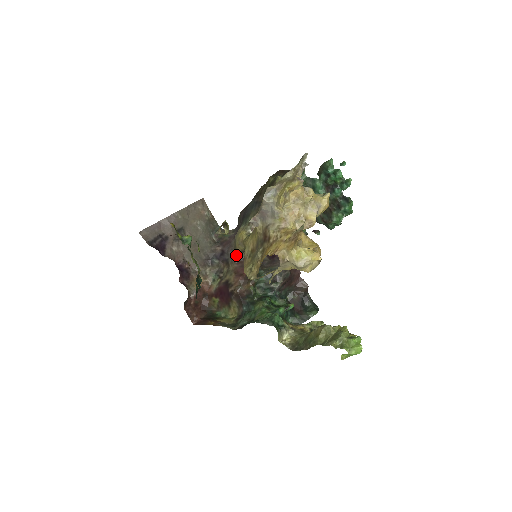
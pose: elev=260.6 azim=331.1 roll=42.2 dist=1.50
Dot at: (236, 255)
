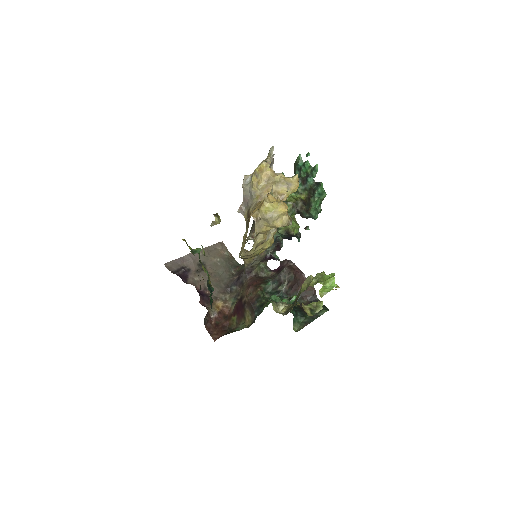
Dot at: (247, 273)
